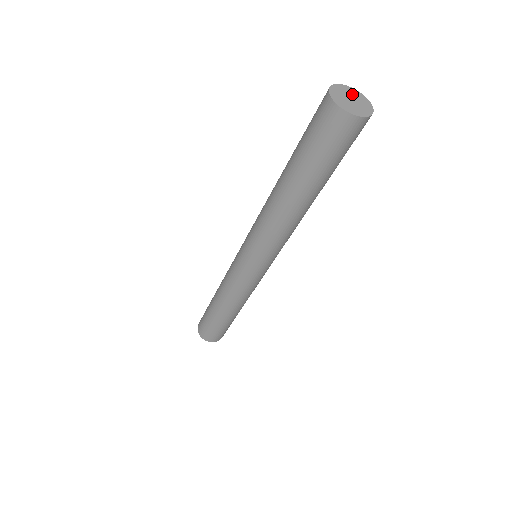
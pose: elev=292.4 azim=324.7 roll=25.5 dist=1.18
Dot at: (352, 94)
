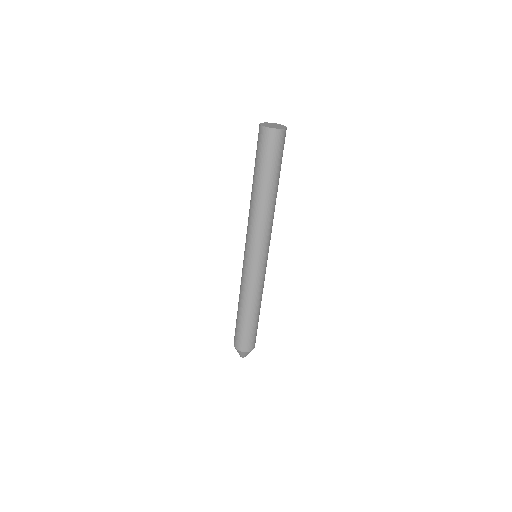
Dot at: (278, 125)
